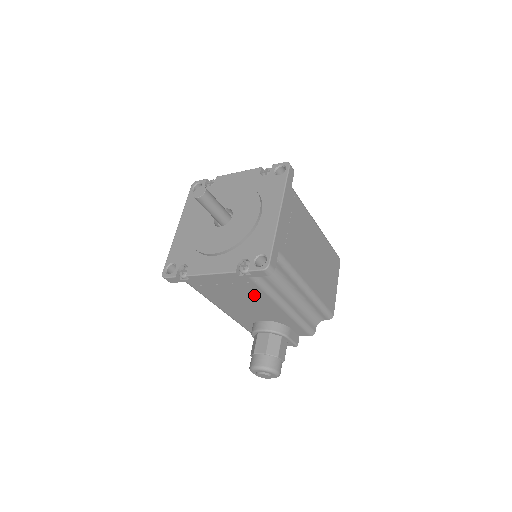
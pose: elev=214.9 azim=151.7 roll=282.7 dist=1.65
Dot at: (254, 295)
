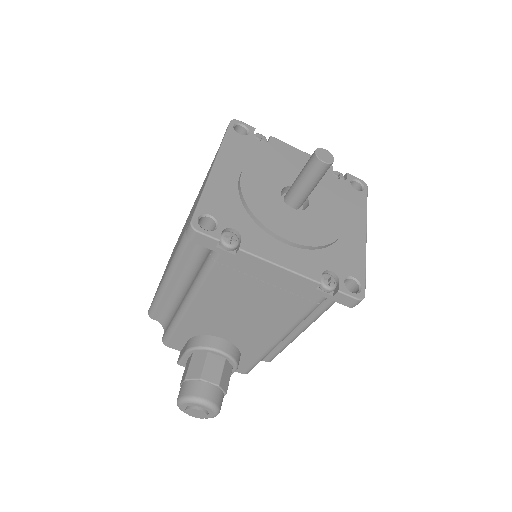
Dot at: (280, 313)
